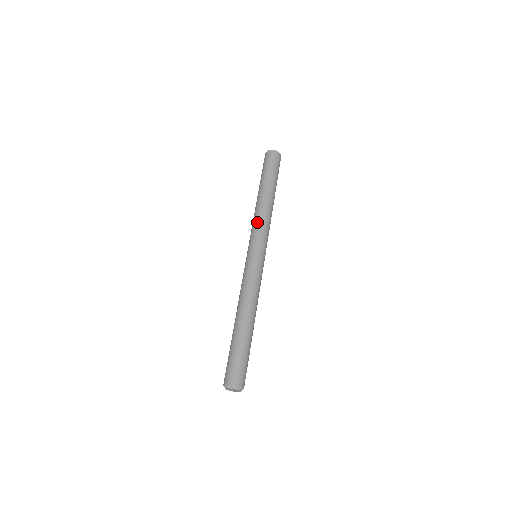
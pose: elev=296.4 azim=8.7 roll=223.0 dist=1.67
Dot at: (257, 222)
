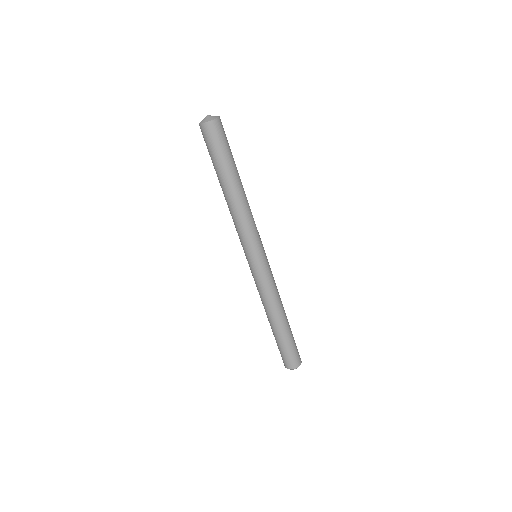
Dot at: (240, 228)
